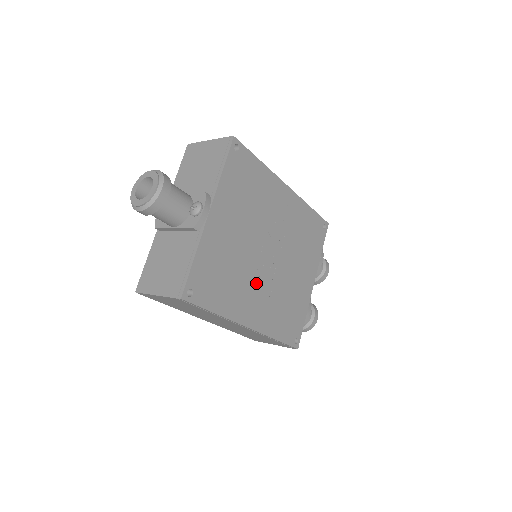
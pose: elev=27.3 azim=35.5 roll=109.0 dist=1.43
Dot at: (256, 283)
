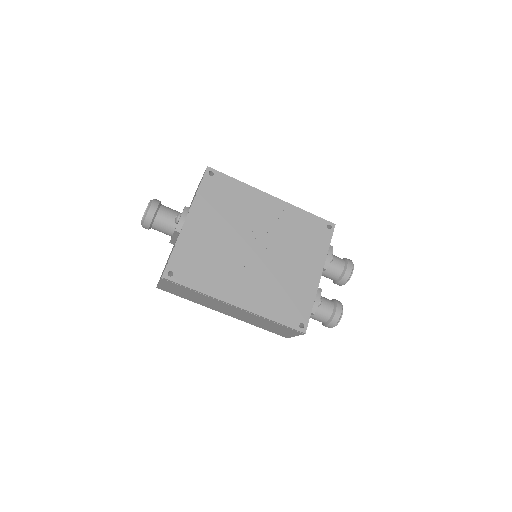
Dot at: (242, 271)
